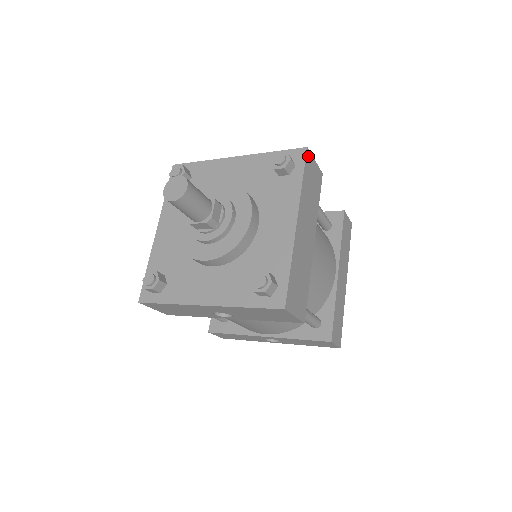
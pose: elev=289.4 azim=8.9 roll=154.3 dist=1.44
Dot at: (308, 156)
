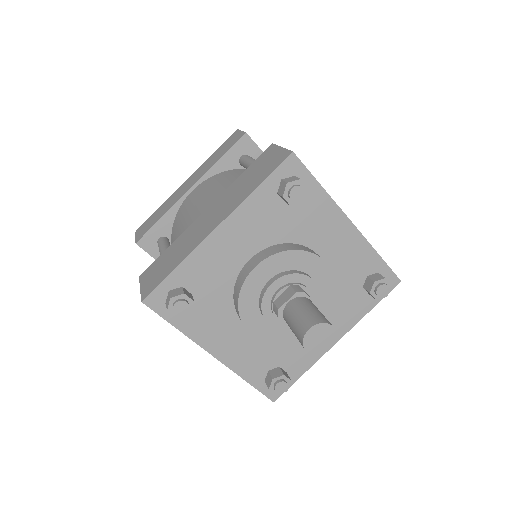
Dot at: (393, 283)
